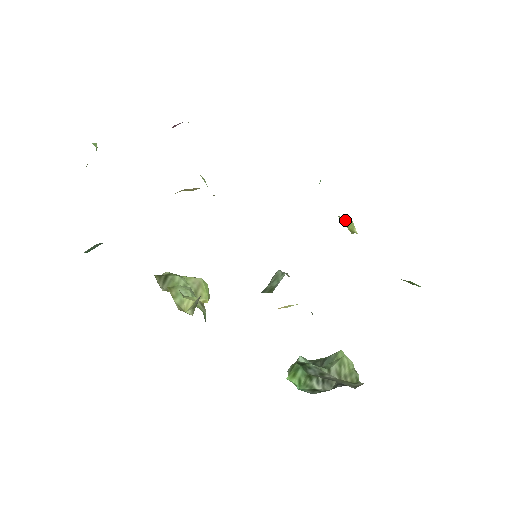
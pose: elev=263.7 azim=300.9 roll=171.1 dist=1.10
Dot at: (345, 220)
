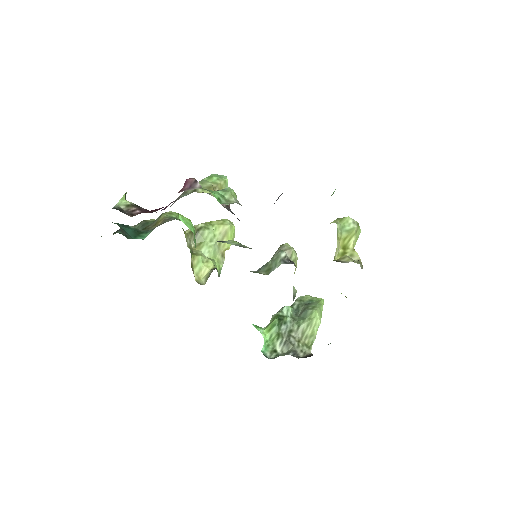
Dot at: (346, 229)
